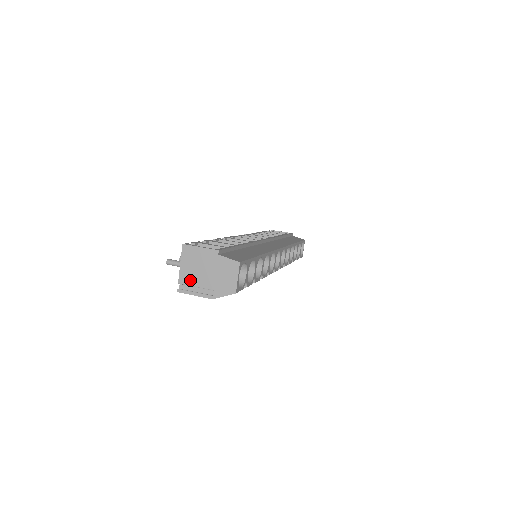
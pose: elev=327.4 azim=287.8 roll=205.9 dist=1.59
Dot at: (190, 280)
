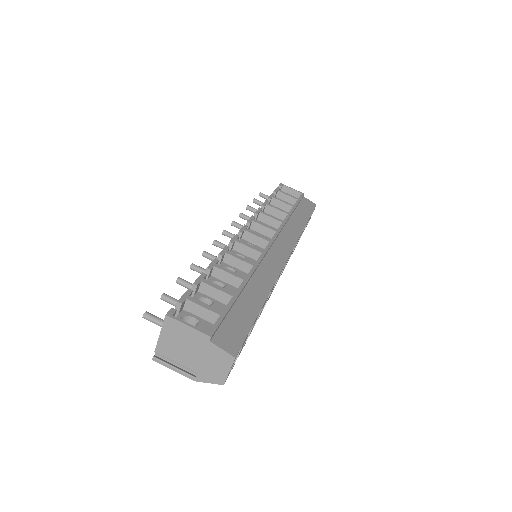
Dot at: (170, 354)
